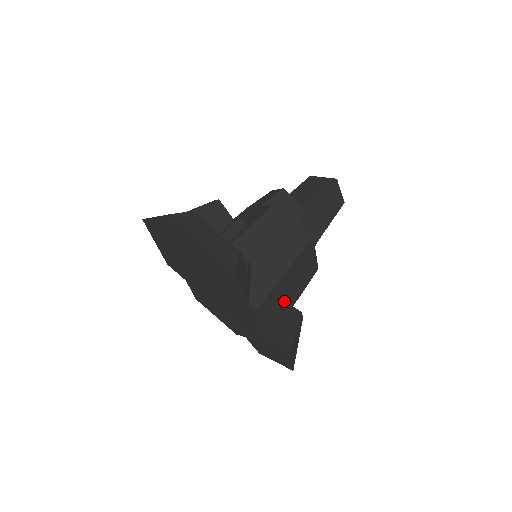
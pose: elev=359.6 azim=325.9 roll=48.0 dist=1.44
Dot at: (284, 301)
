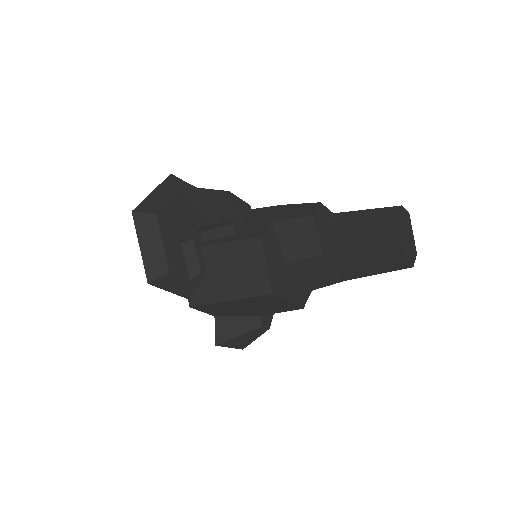
Dot at: (240, 311)
